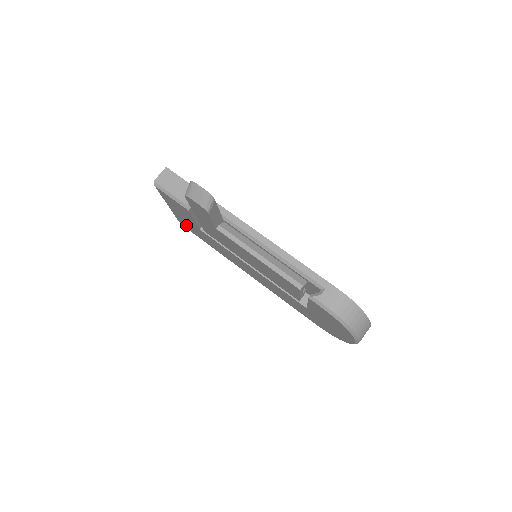
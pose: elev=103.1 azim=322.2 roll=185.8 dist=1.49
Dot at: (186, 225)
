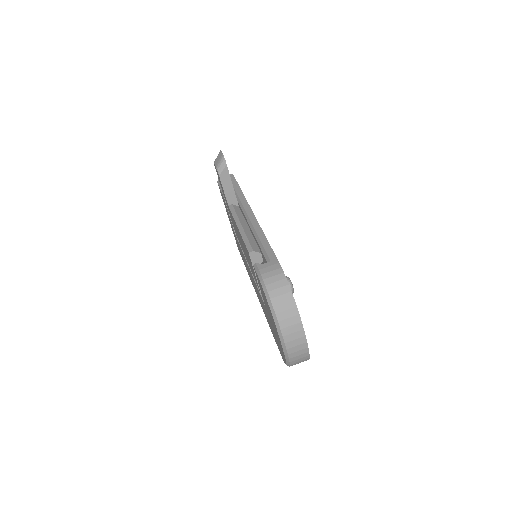
Dot at: (237, 244)
